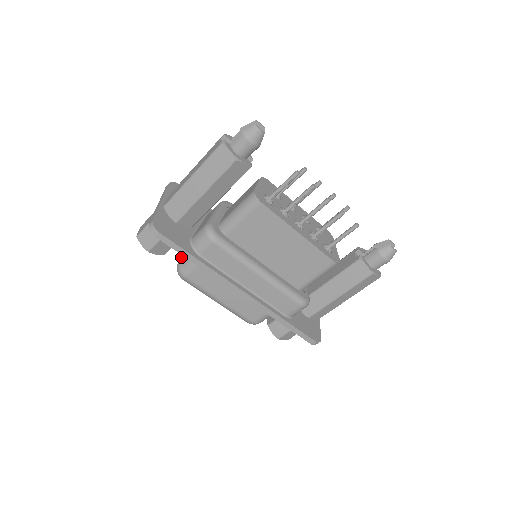
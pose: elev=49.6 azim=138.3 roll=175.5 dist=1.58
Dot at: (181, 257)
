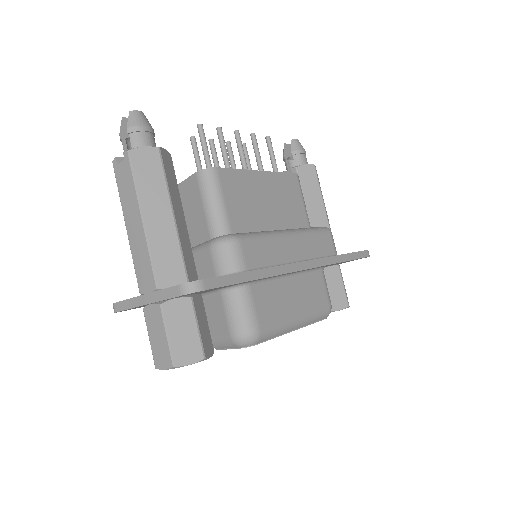
Dot at: (225, 333)
